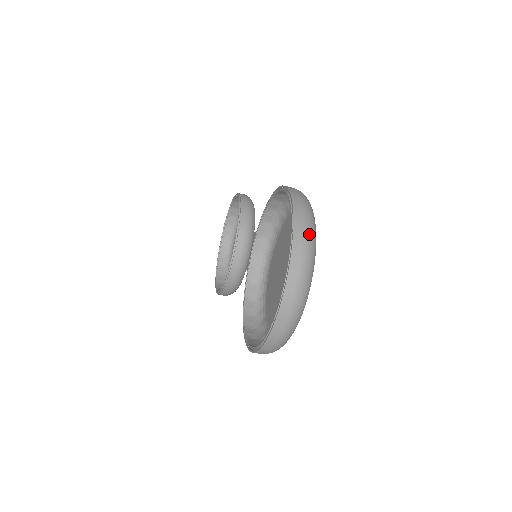
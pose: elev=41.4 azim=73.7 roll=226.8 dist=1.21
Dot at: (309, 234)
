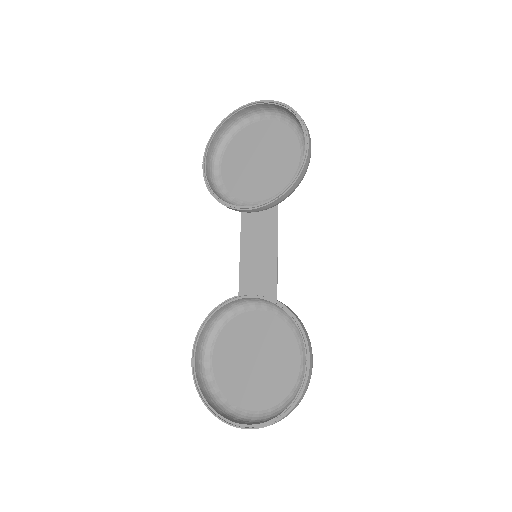
Dot at: occluded
